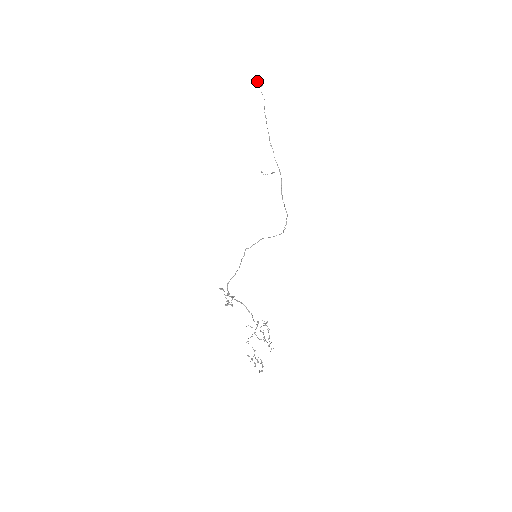
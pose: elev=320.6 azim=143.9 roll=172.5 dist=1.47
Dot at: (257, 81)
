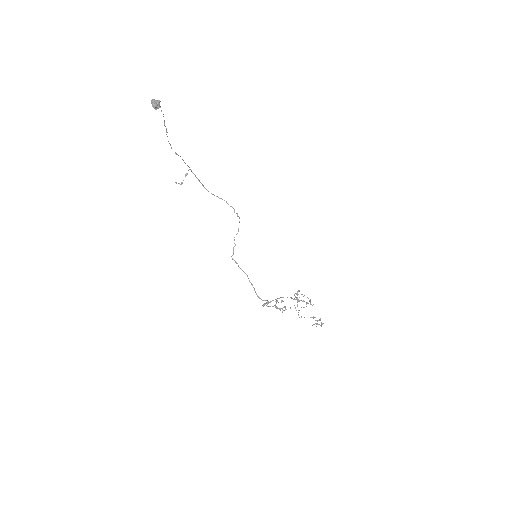
Dot at: (155, 104)
